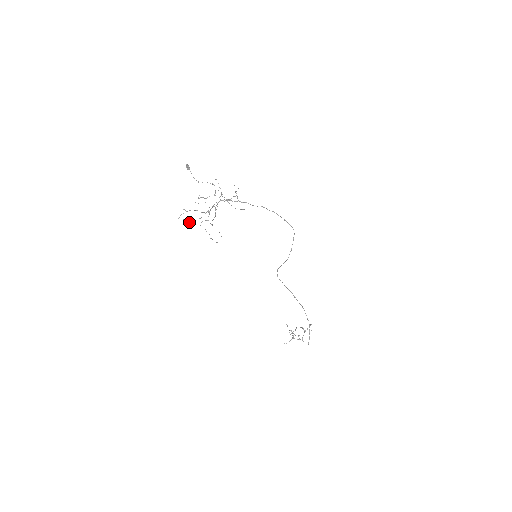
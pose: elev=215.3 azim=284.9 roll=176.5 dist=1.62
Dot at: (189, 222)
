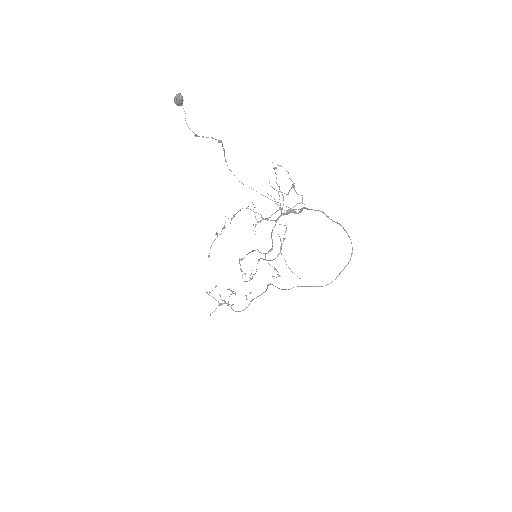
Dot at: (252, 278)
